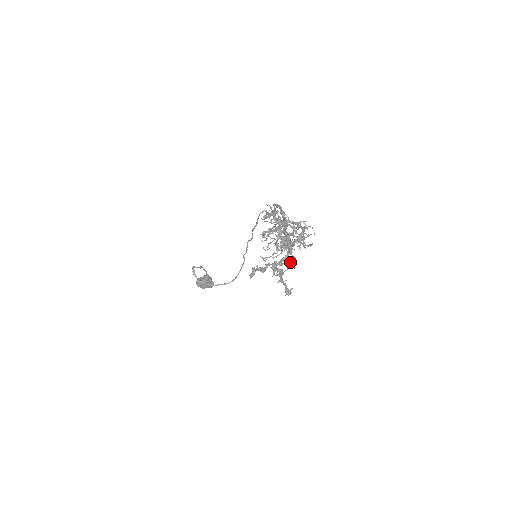
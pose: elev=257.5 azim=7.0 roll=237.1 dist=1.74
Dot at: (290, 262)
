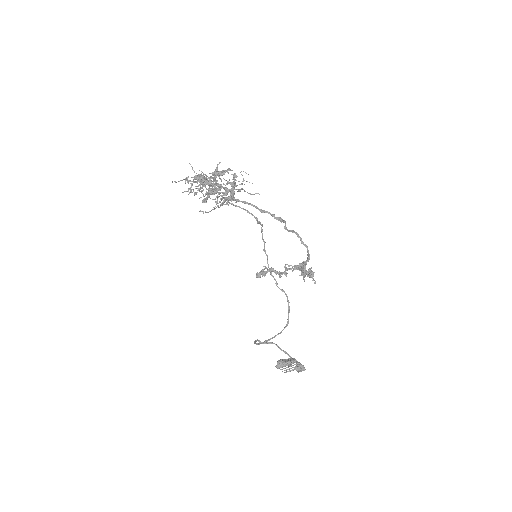
Dot at: occluded
